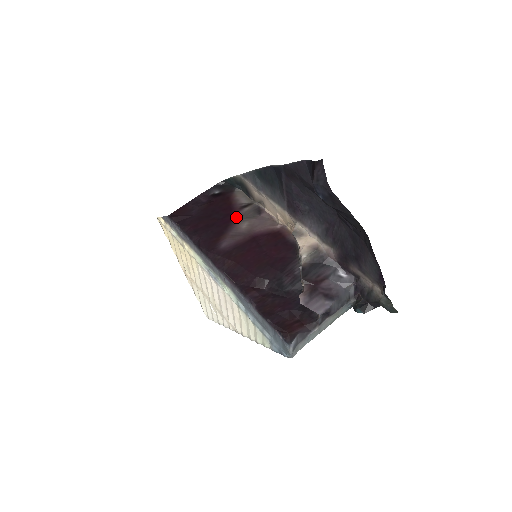
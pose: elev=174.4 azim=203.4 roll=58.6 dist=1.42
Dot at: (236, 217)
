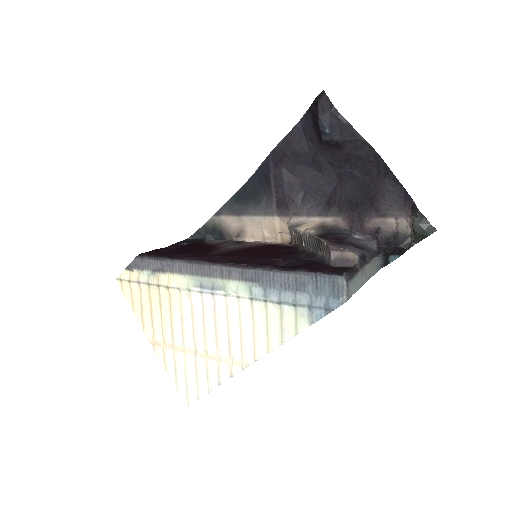
Dot at: (217, 247)
